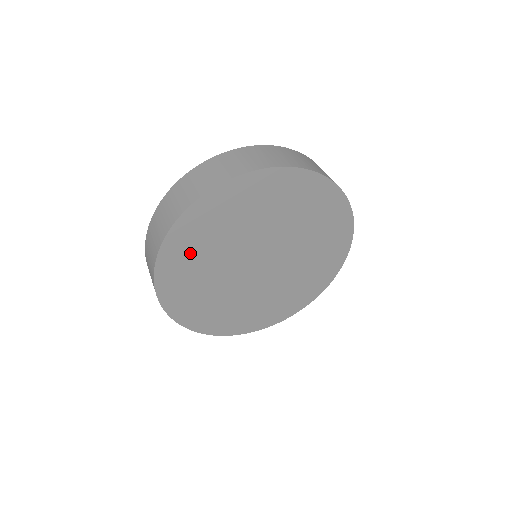
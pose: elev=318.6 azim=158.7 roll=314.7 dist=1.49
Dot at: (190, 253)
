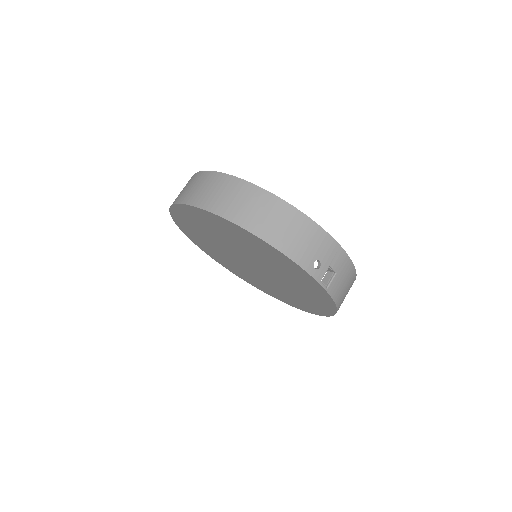
Dot at: (195, 233)
